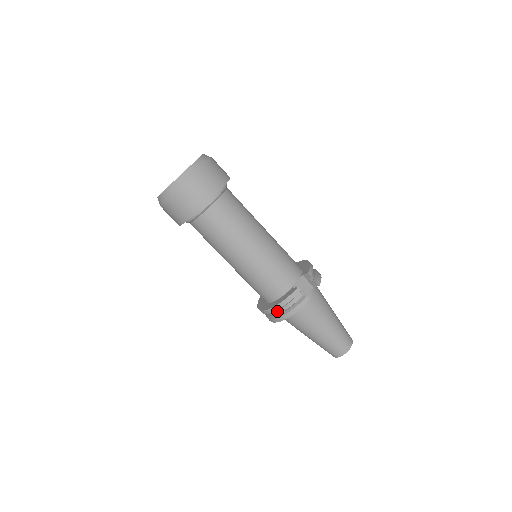
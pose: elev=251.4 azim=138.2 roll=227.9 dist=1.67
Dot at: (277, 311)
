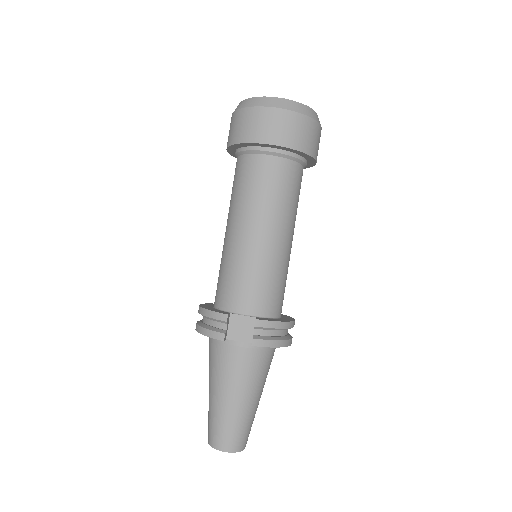
Dot at: (203, 317)
